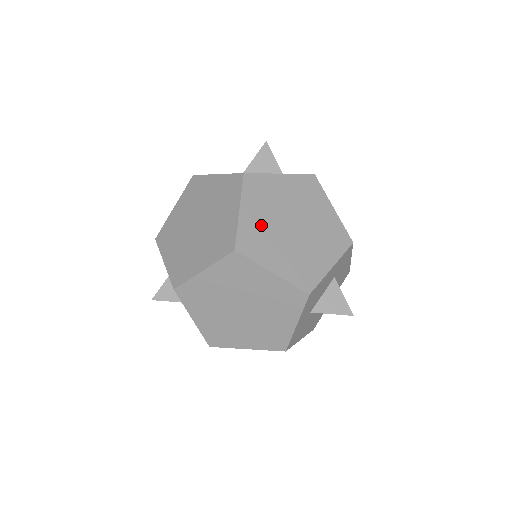
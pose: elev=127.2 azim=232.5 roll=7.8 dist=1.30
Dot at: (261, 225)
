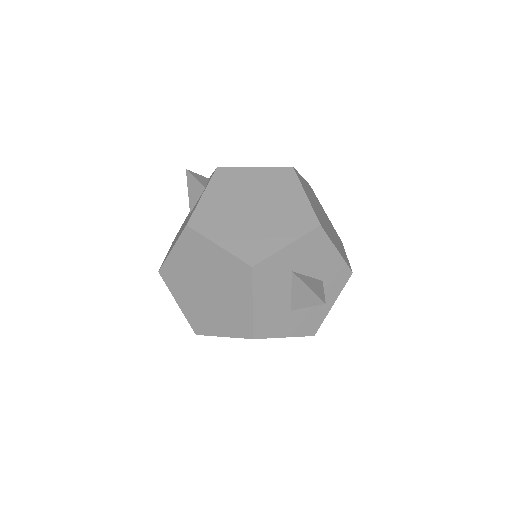
Dot at: (309, 191)
